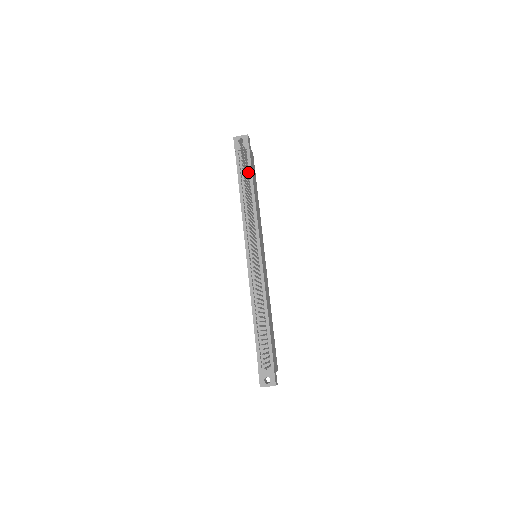
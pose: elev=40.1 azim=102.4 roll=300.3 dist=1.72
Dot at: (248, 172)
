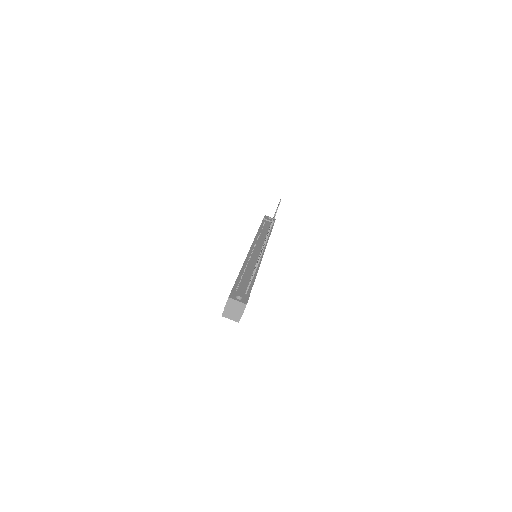
Dot at: occluded
